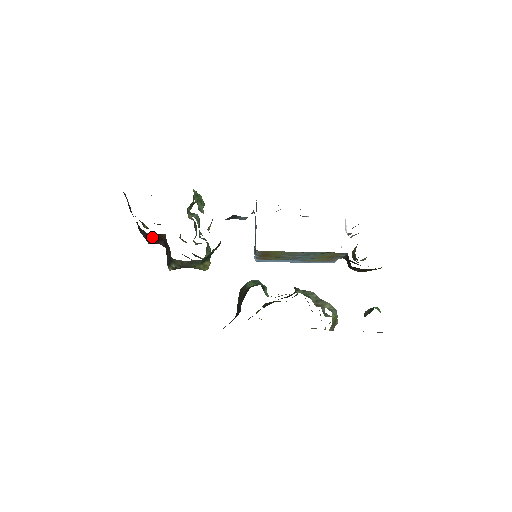
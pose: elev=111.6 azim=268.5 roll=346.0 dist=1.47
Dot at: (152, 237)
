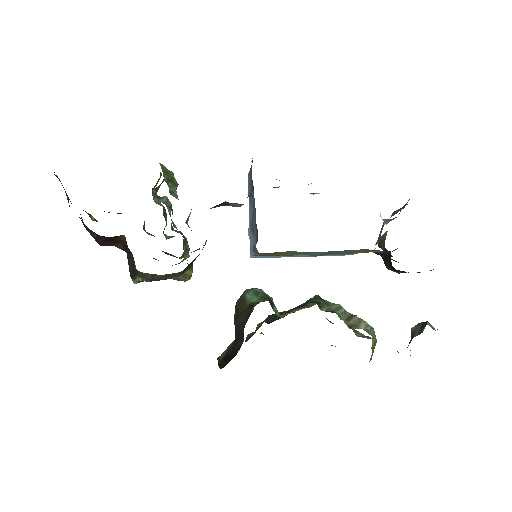
Dot at: (104, 238)
